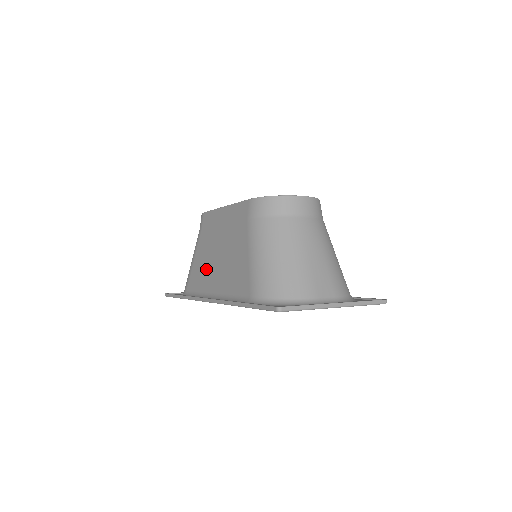
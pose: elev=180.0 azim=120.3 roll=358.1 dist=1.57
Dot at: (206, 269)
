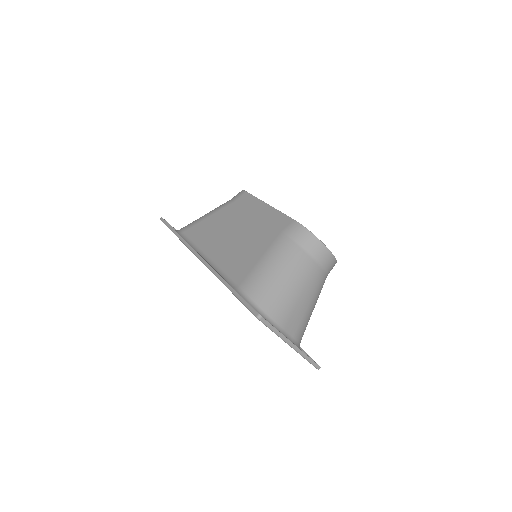
Dot at: (215, 233)
